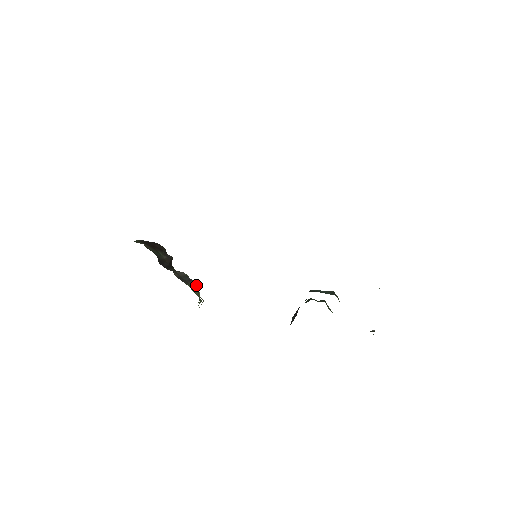
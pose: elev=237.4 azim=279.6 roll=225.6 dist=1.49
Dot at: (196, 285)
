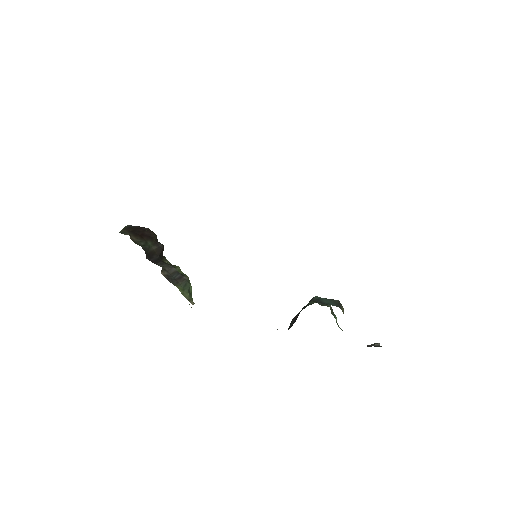
Dot at: (187, 283)
